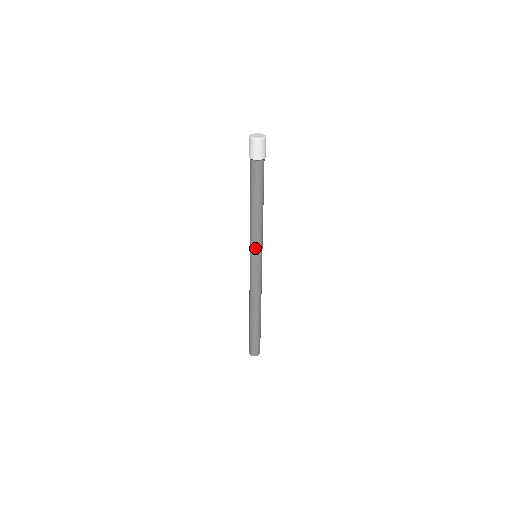
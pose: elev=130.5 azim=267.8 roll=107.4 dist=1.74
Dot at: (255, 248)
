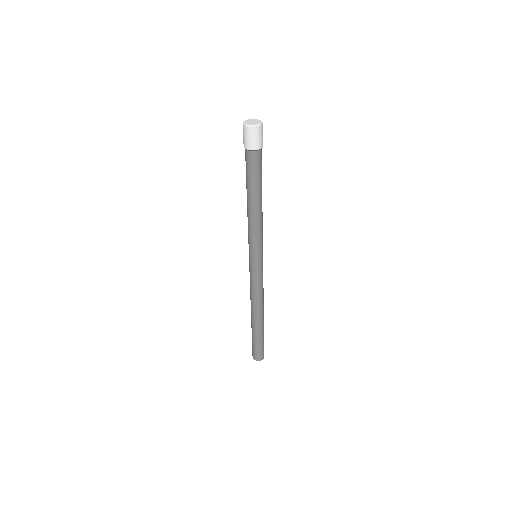
Dot at: (257, 248)
